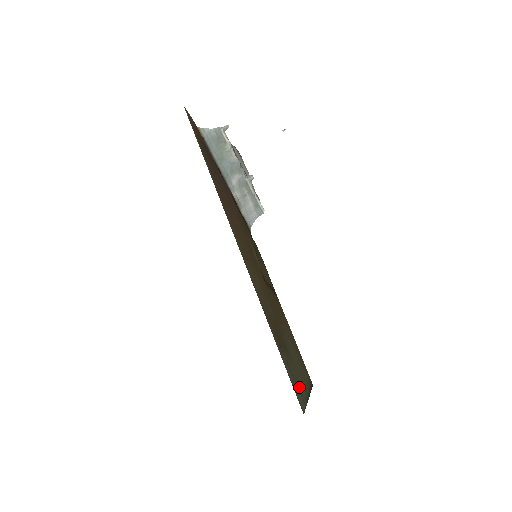
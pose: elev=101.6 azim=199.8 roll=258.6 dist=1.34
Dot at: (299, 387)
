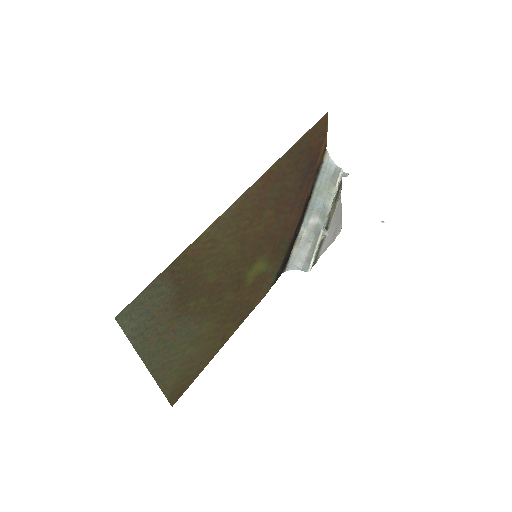
Dot at: (147, 329)
